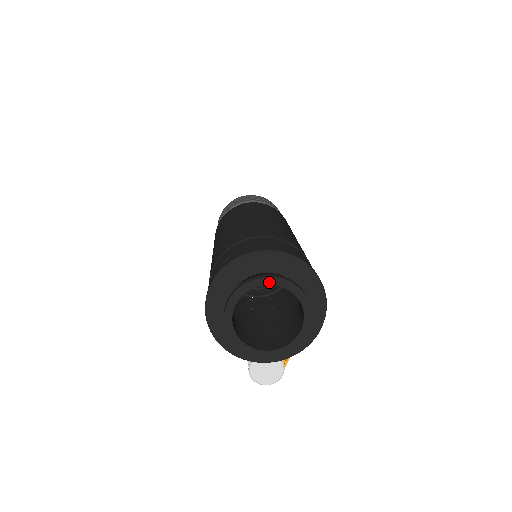
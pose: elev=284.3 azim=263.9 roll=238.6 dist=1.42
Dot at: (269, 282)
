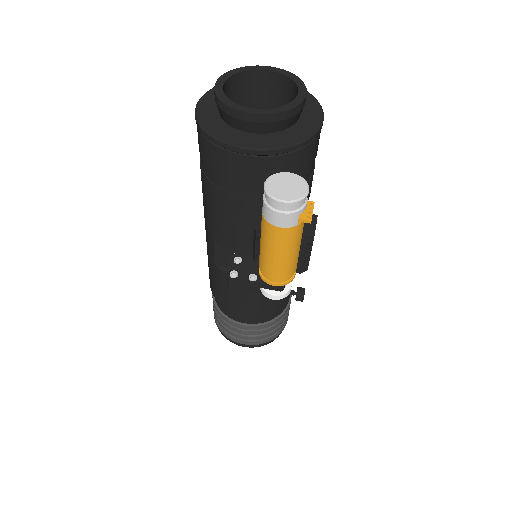
Dot at: (251, 69)
